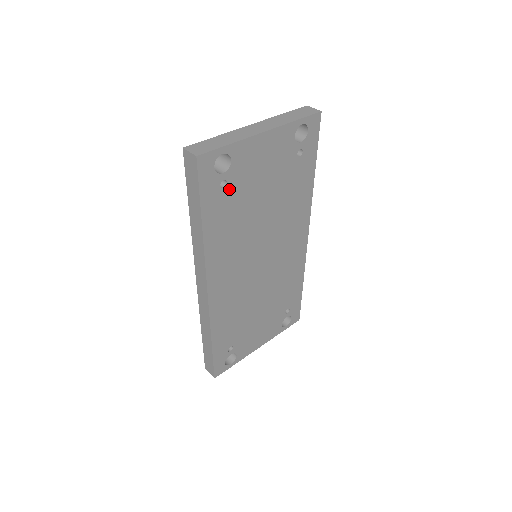
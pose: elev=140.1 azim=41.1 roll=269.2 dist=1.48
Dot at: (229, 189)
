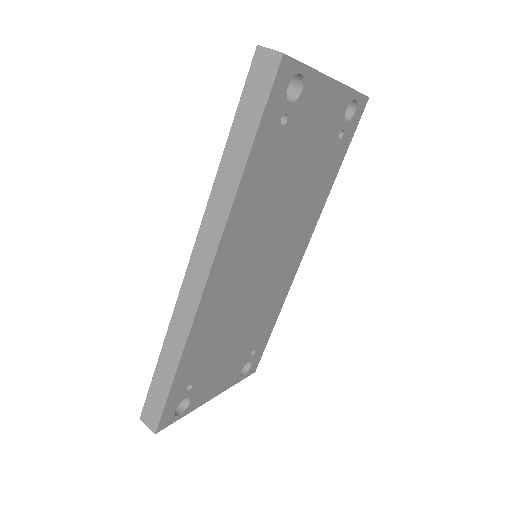
Dot at: (284, 131)
